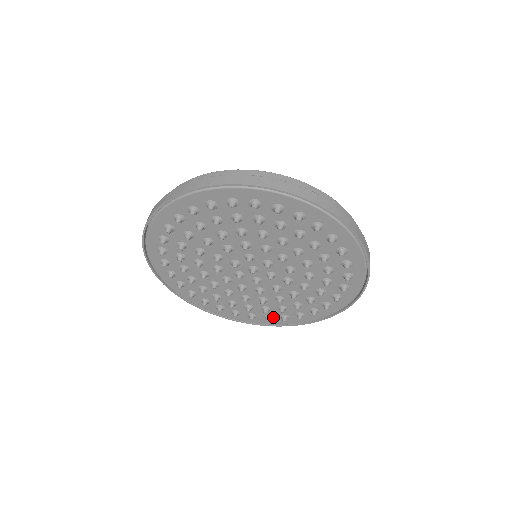
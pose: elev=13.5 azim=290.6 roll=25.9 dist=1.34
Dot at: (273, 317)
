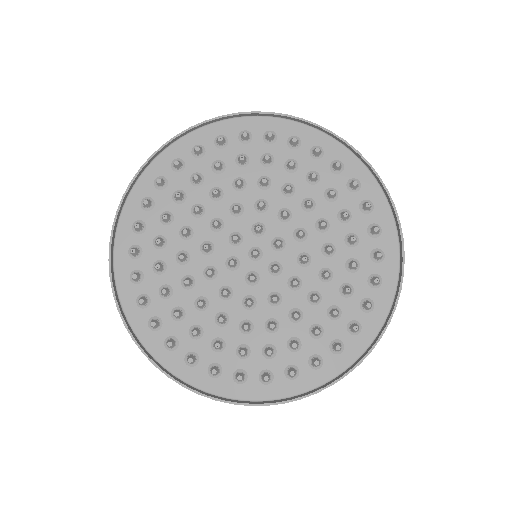
Dot at: (247, 377)
